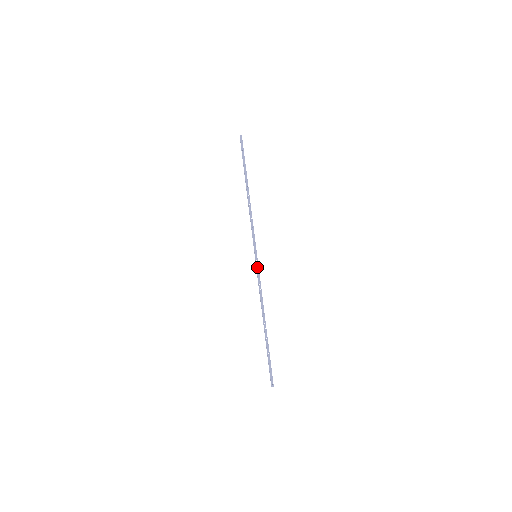
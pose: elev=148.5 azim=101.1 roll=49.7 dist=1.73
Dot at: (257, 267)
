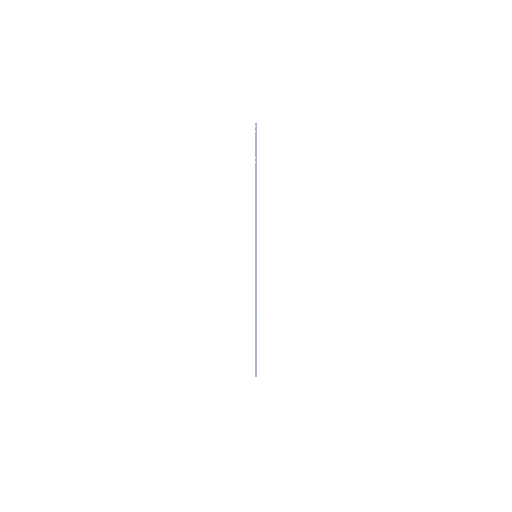
Dot at: (255, 267)
